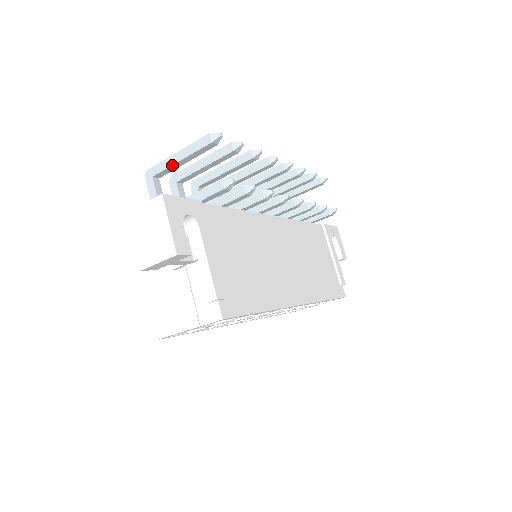
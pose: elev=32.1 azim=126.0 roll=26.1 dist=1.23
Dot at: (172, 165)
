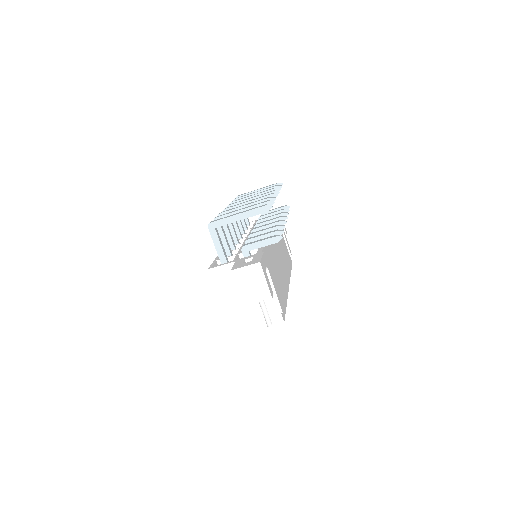
Dot at: occluded
